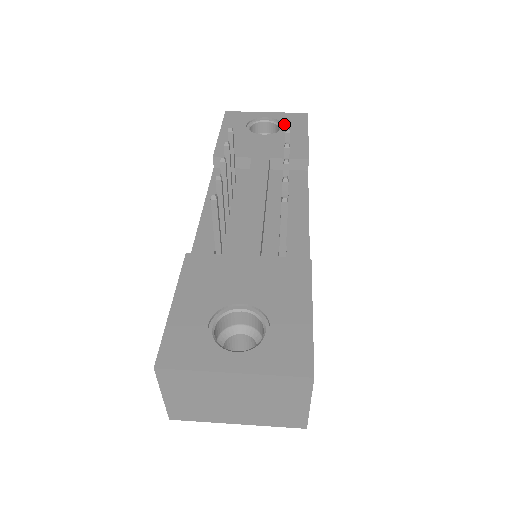
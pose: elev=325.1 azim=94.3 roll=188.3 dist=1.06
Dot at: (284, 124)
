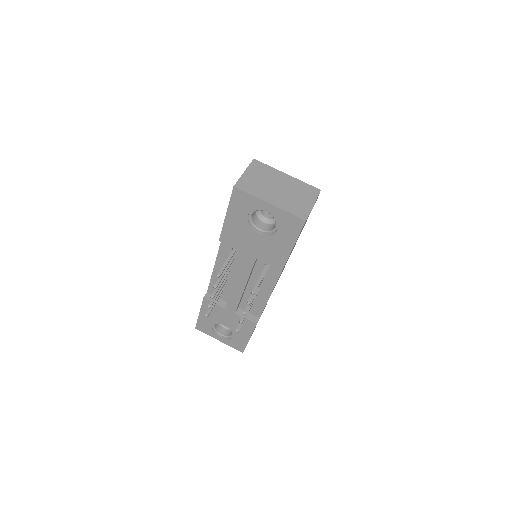
Dot at: (279, 228)
